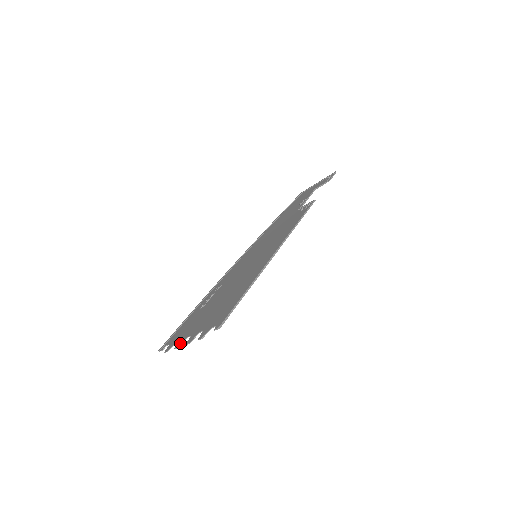
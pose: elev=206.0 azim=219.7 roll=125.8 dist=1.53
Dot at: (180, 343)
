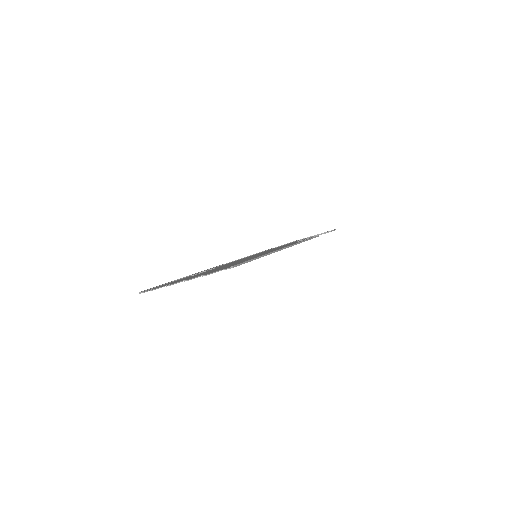
Dot at: (174, 283)
